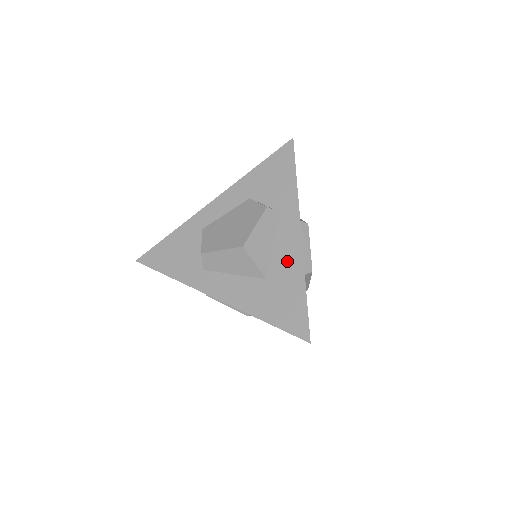
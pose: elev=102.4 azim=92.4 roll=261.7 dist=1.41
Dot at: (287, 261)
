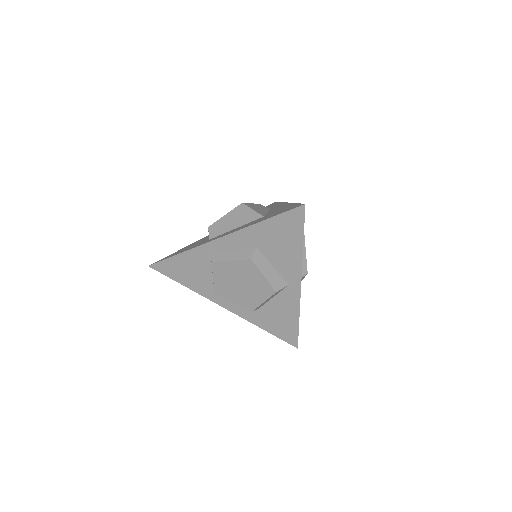
Dot at: (279, 208)
